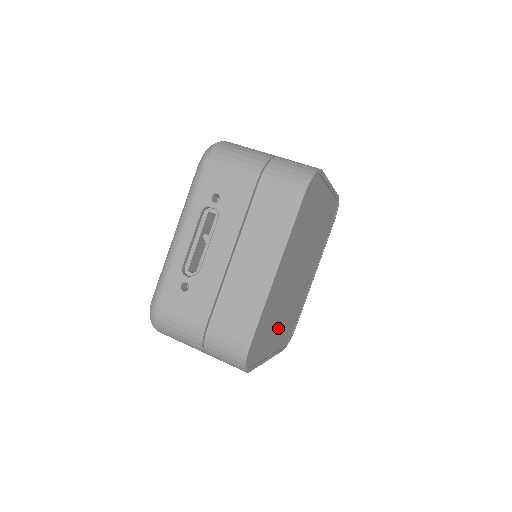
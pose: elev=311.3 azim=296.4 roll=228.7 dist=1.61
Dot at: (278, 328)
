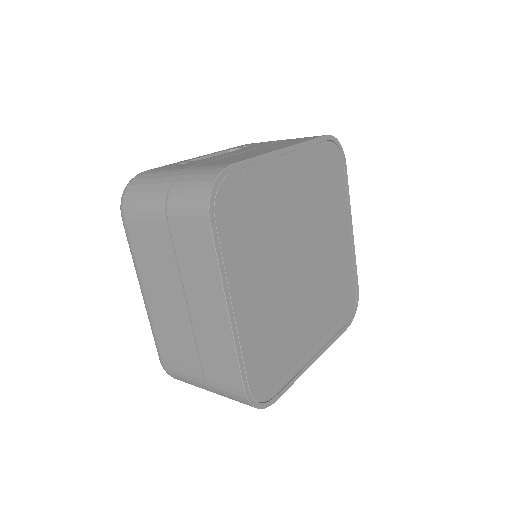
Dot at: (257, 283)
